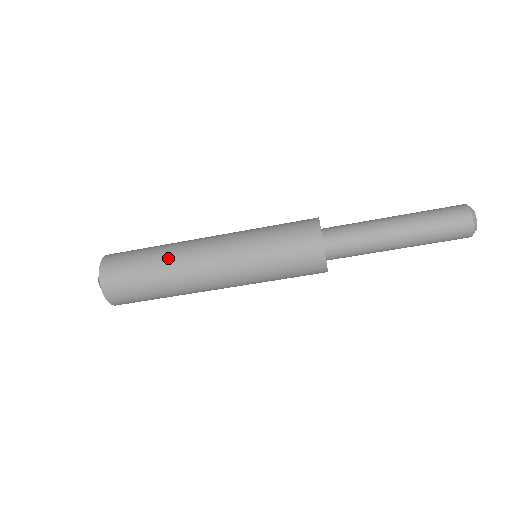
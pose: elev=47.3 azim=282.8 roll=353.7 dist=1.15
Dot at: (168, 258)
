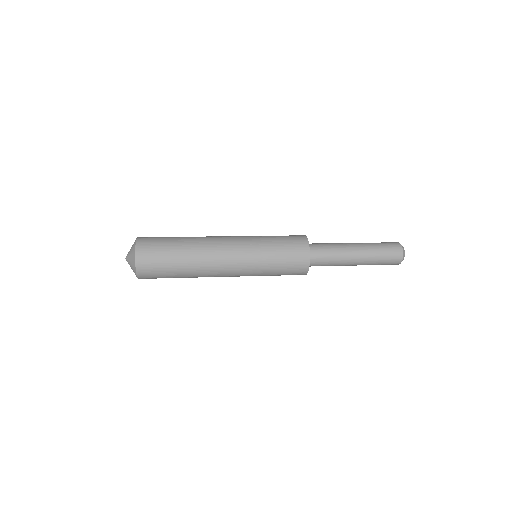
Dot at: (195, 264)
